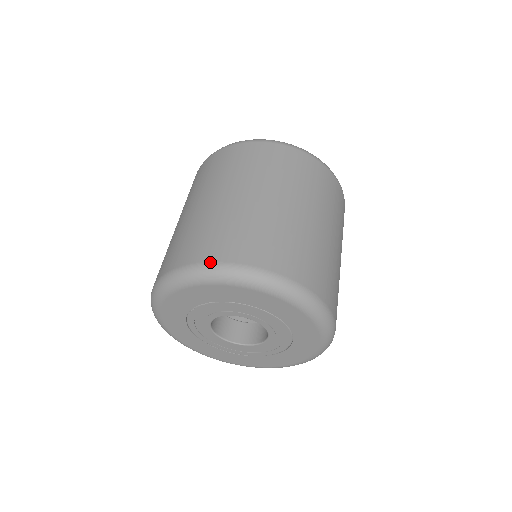
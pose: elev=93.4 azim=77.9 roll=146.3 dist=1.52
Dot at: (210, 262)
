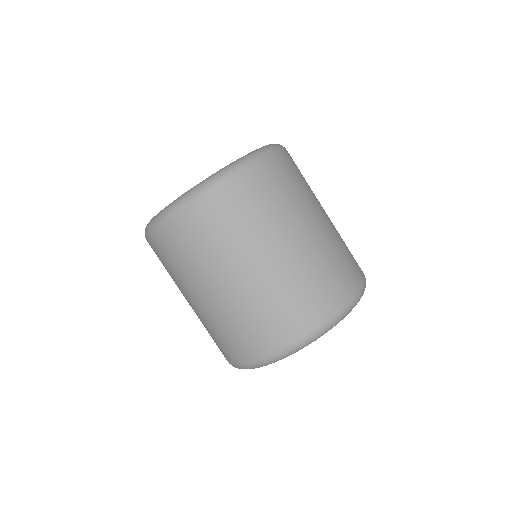
Dot at: (253, 361)
